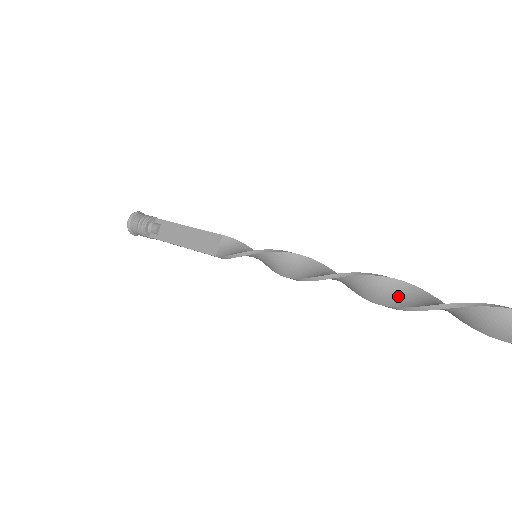
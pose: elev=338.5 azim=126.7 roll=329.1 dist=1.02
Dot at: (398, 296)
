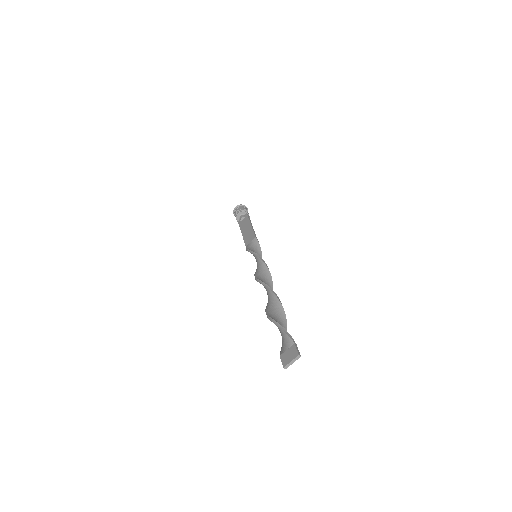
Dot at: (272, 308)
